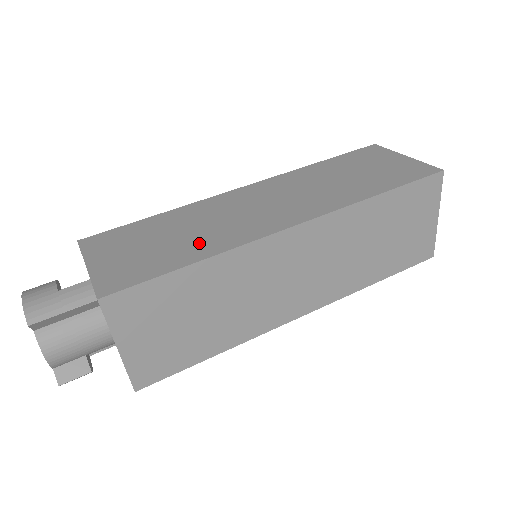
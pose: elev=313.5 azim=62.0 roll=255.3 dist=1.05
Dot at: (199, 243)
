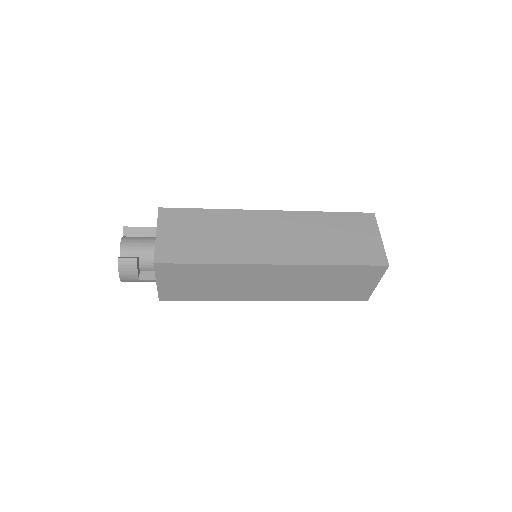
Dot at: occluded
